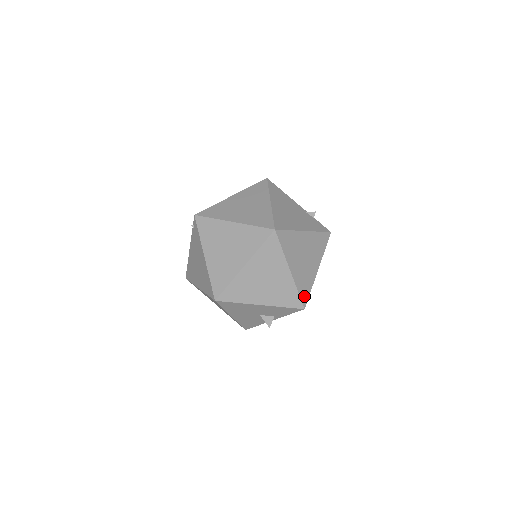
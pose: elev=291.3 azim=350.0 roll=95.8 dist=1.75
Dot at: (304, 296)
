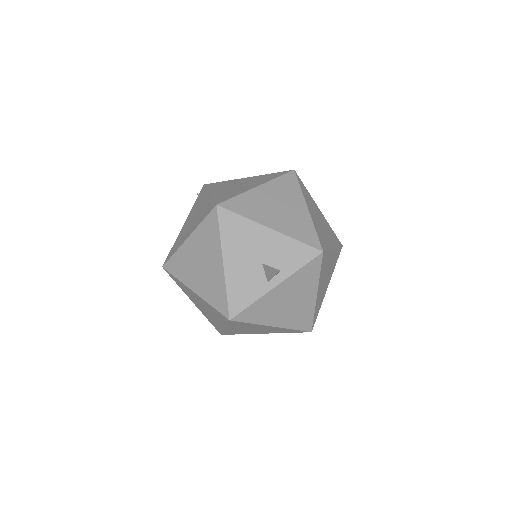
Dot at: (322, 243)
